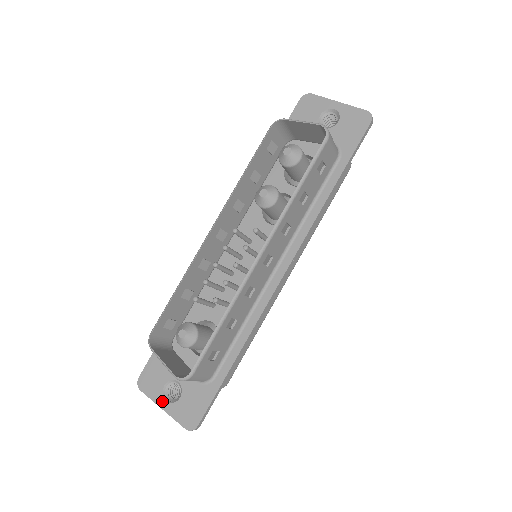
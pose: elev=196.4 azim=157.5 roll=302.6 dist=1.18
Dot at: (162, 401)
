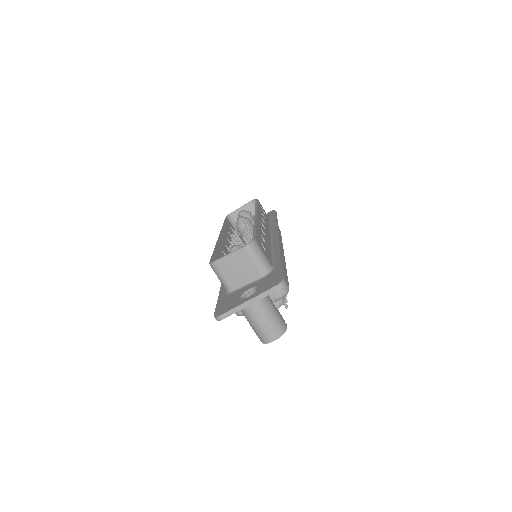
Dot at: (244, 300)
